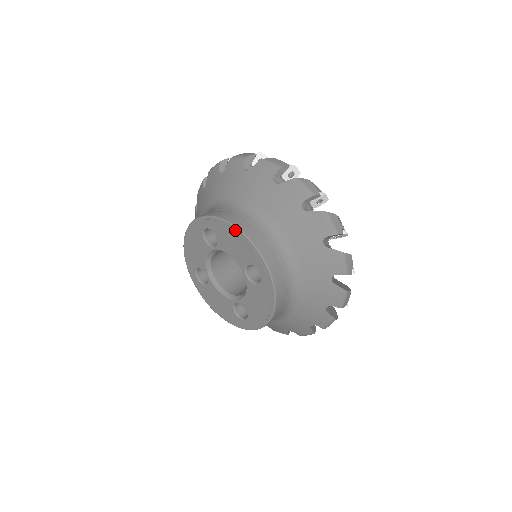
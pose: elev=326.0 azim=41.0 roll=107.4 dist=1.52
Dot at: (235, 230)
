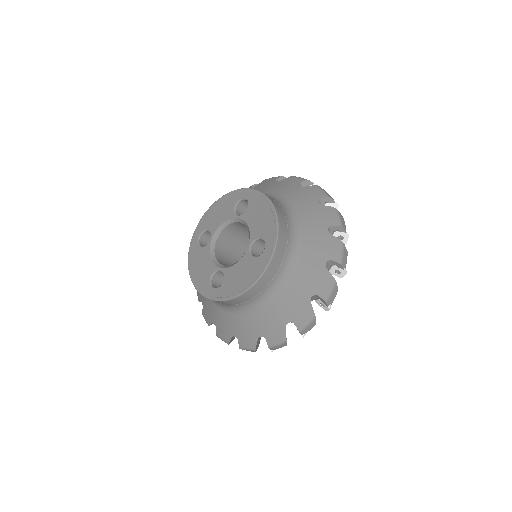
Dot at: (214, 205)
